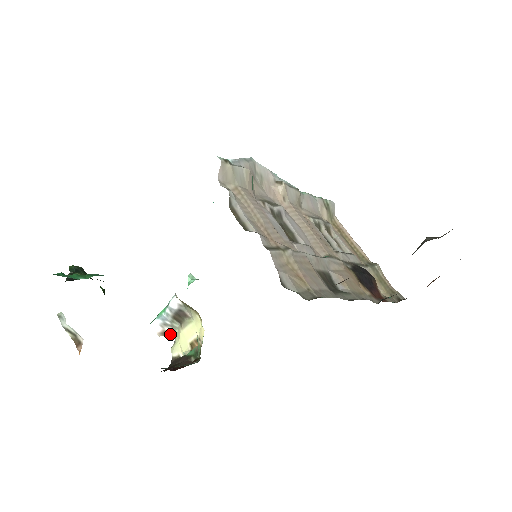
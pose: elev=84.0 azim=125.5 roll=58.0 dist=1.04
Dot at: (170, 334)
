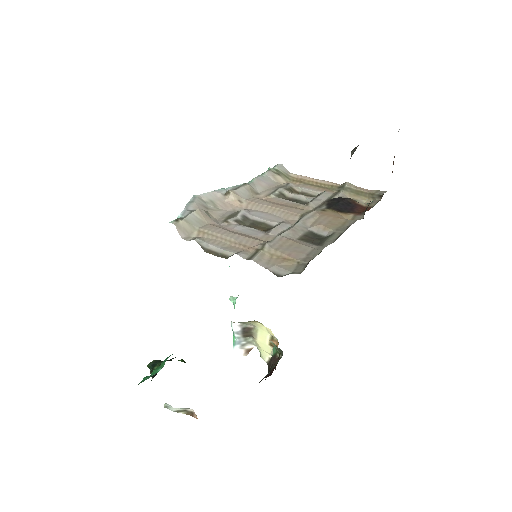
Dot at: occluded
